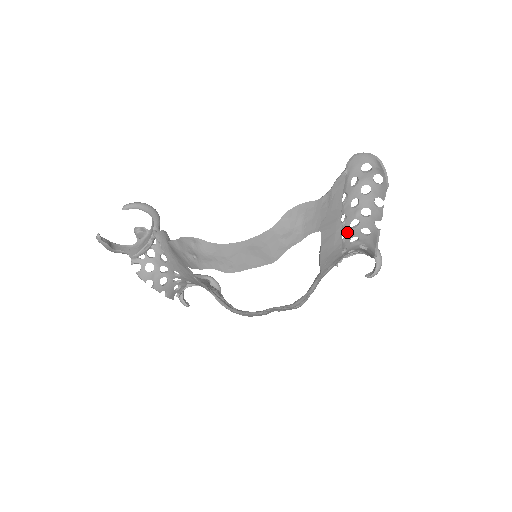
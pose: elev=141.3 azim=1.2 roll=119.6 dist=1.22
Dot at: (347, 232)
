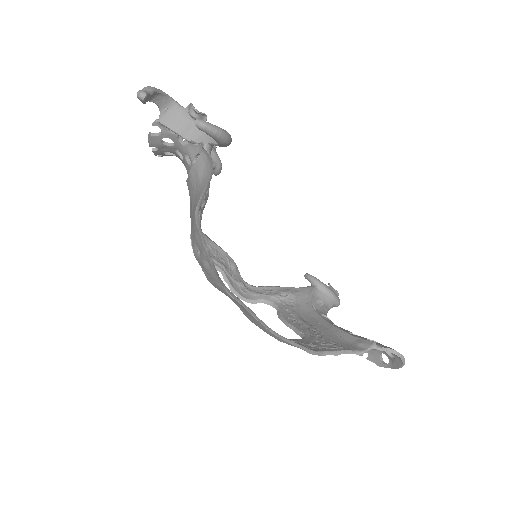
Dot at: occluded
